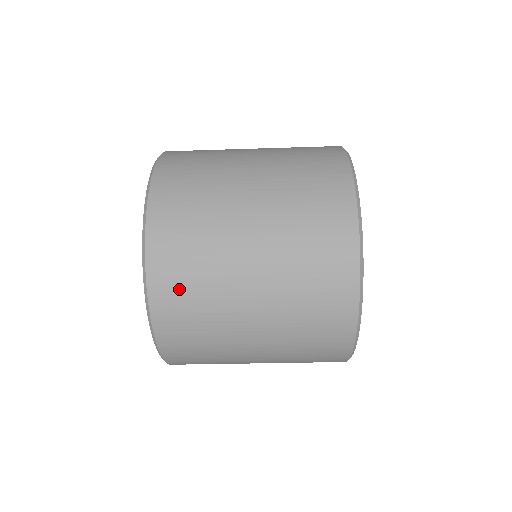
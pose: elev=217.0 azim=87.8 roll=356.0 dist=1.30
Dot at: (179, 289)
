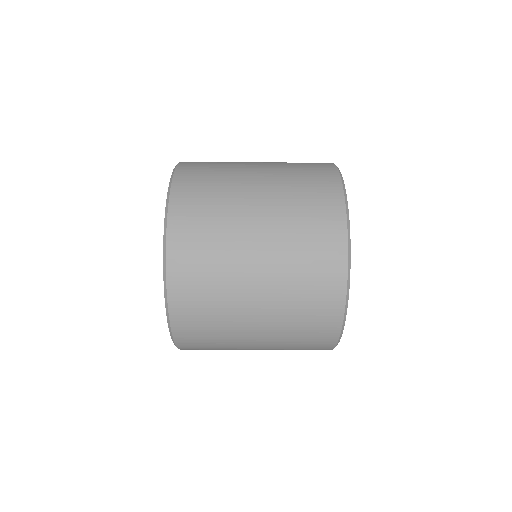
Dot at: (194, 262)
